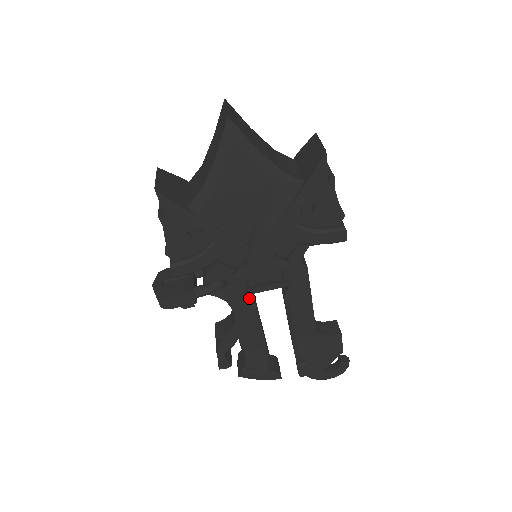
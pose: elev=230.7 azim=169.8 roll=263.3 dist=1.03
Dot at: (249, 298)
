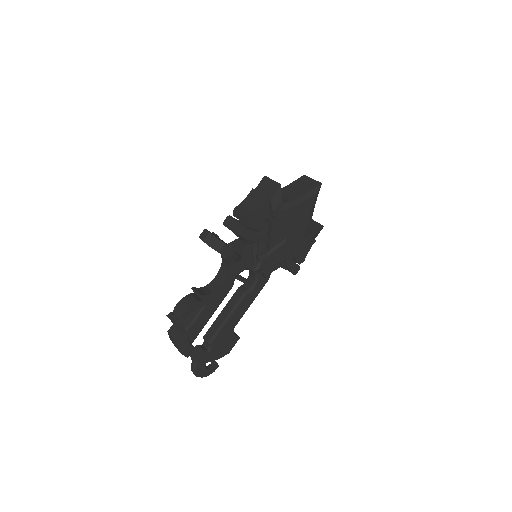
Dot at: (234, 279)
